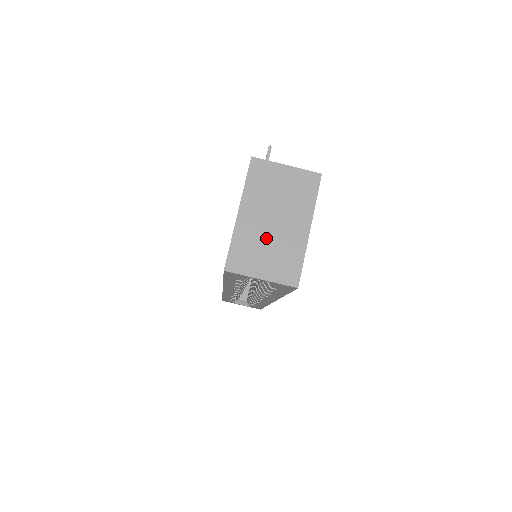
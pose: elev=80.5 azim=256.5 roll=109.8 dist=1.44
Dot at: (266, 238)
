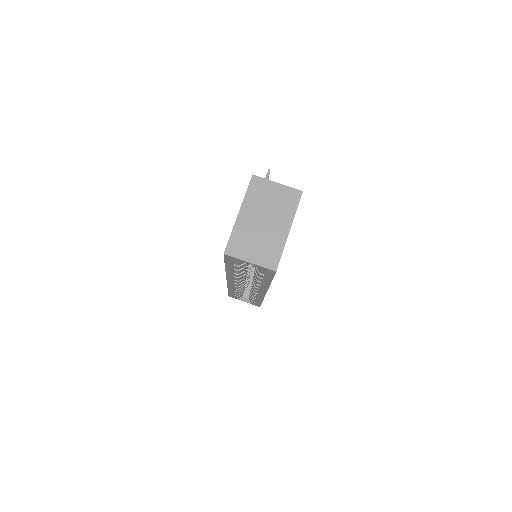
Dot at: (257, 234)
